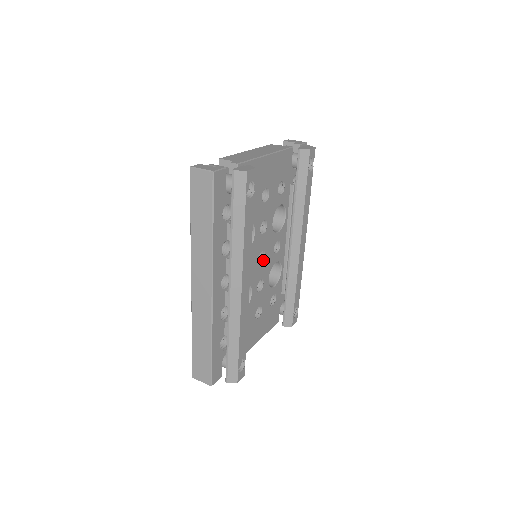
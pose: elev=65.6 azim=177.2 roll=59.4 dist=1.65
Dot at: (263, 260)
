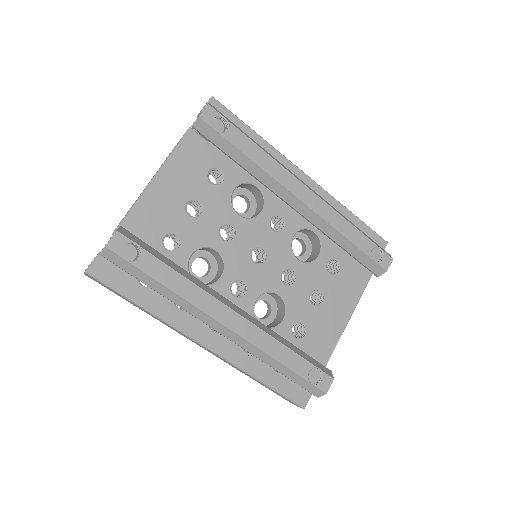
Dot at: (266, 254)
